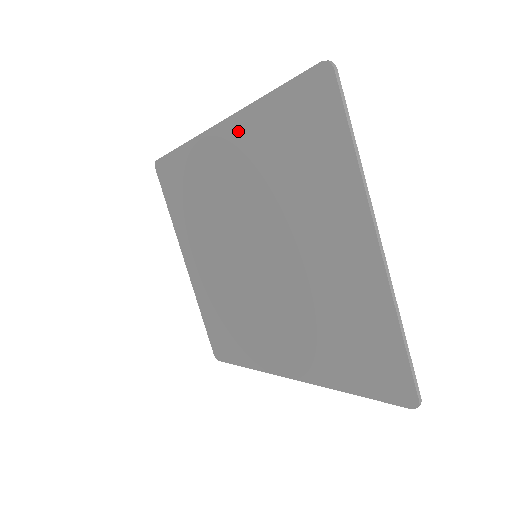
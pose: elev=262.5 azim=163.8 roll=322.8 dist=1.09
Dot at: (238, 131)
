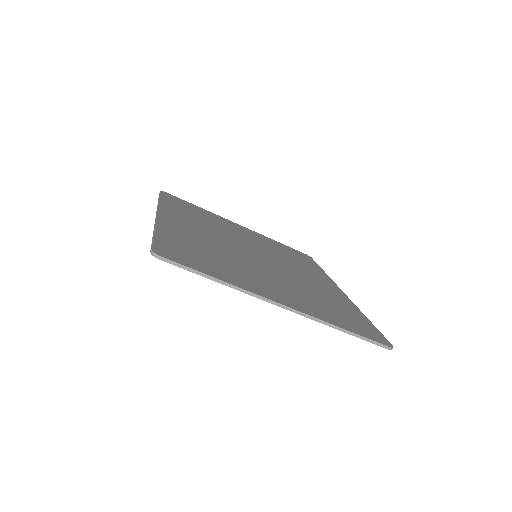
Dot at: occluded
